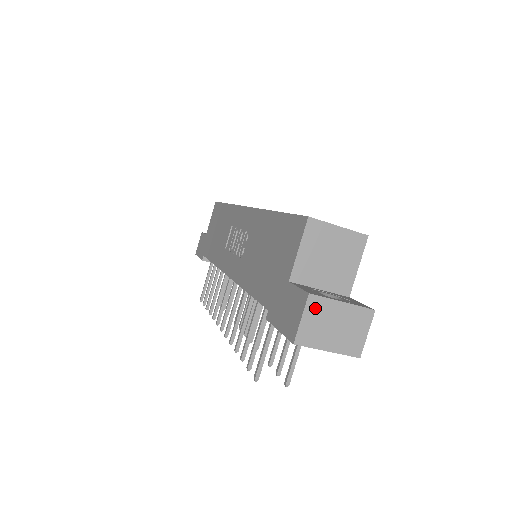
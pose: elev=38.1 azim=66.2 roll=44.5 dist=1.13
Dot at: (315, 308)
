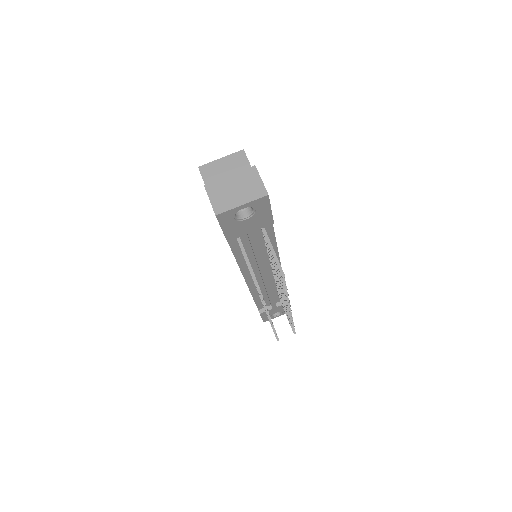
Dot at: (214, 190)
